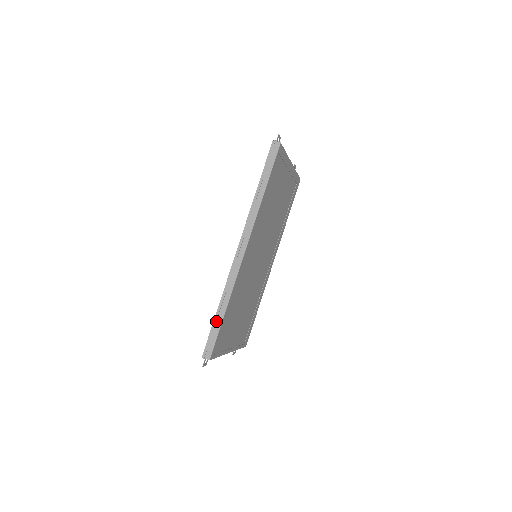
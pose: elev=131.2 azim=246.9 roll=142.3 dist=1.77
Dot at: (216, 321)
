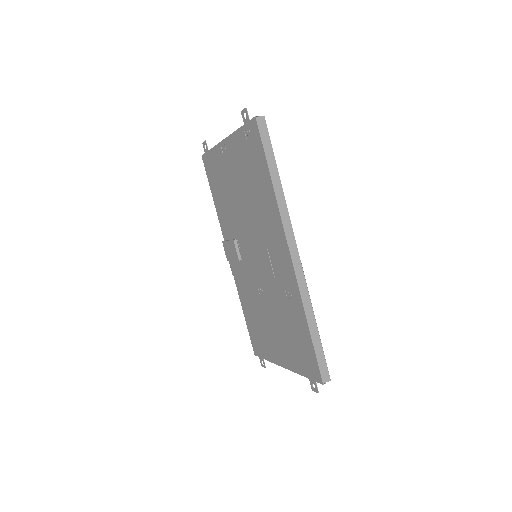
Dot at: (314, 340)
